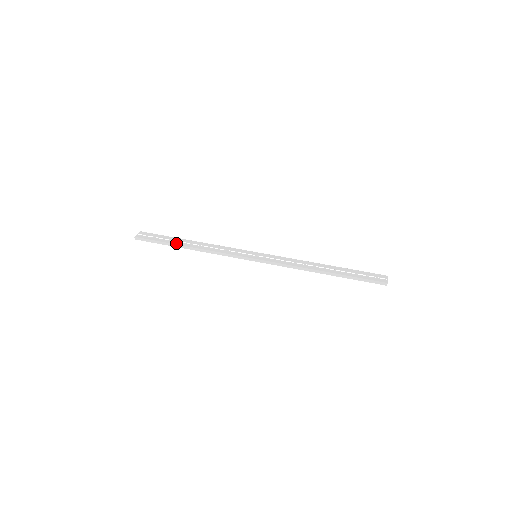
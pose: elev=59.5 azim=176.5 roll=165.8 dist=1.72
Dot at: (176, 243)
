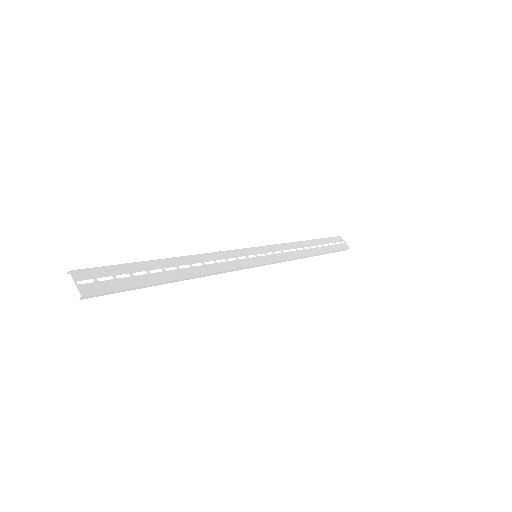
Dot at: (162, 277)
